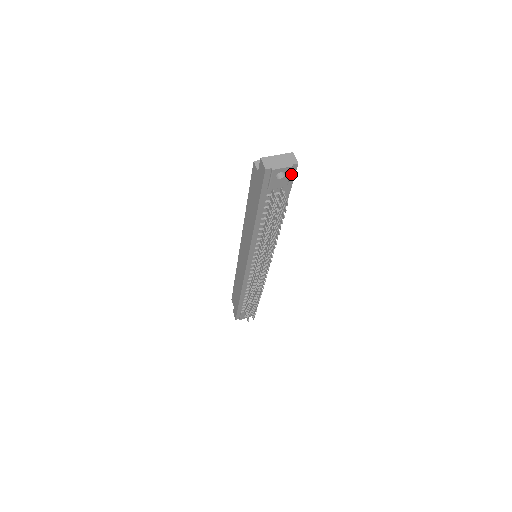
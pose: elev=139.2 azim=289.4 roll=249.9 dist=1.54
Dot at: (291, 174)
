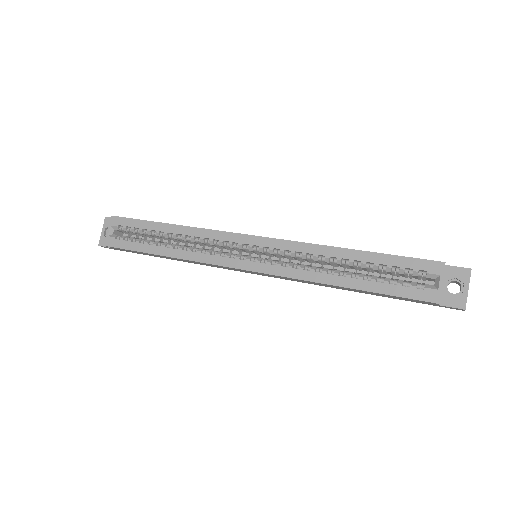
Dot at: occluded
